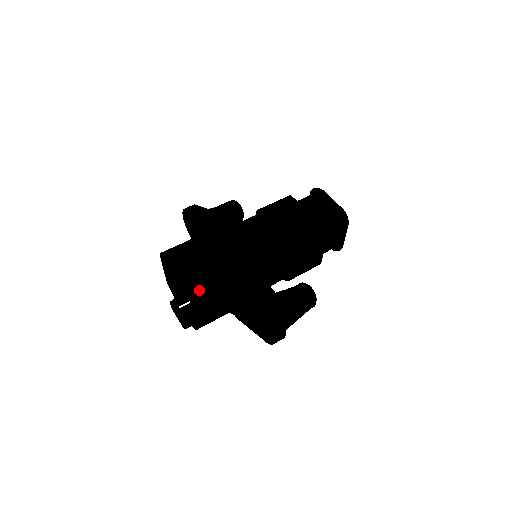
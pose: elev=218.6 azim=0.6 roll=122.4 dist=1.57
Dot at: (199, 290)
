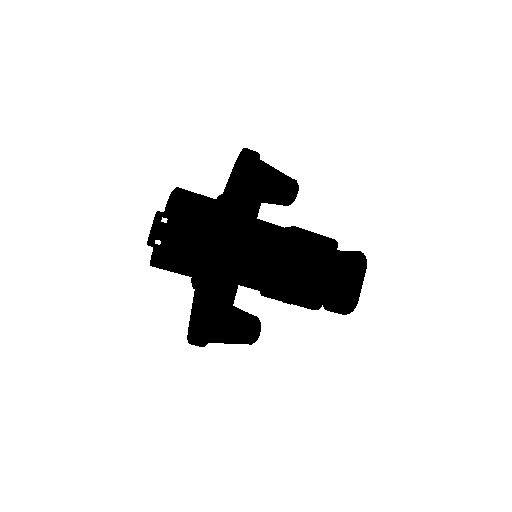
Dot at: (169, 263)
